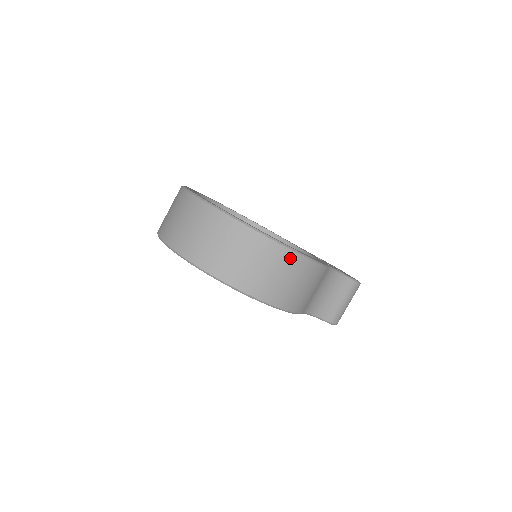
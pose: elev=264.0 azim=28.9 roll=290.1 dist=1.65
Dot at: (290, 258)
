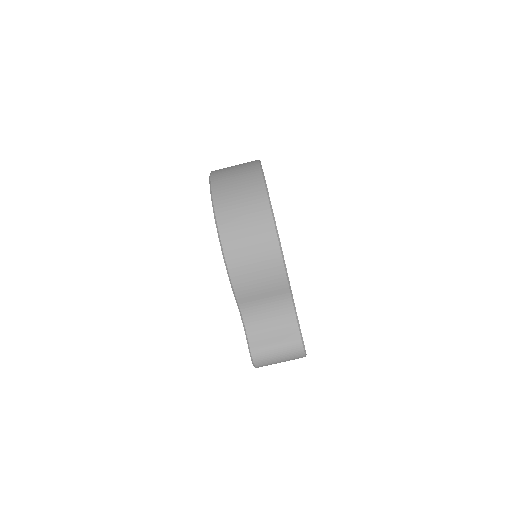
Dot at: (268, 228)
